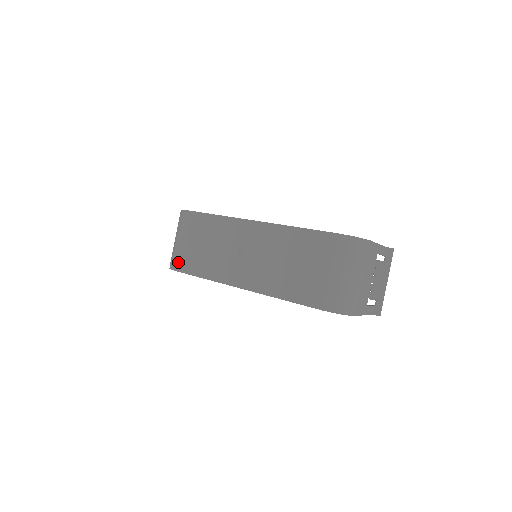
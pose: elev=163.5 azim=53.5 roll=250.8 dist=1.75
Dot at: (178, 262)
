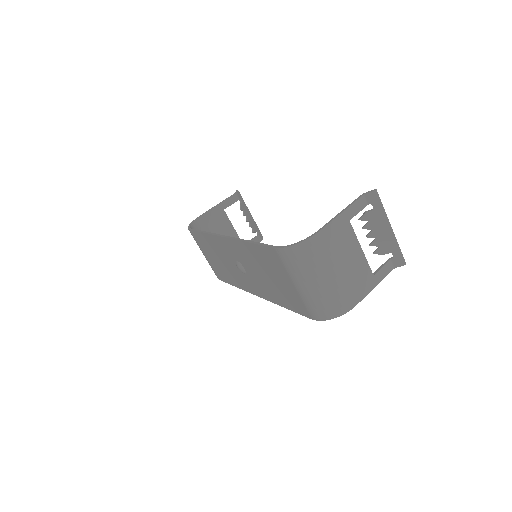
Dot at: (215, 273)
